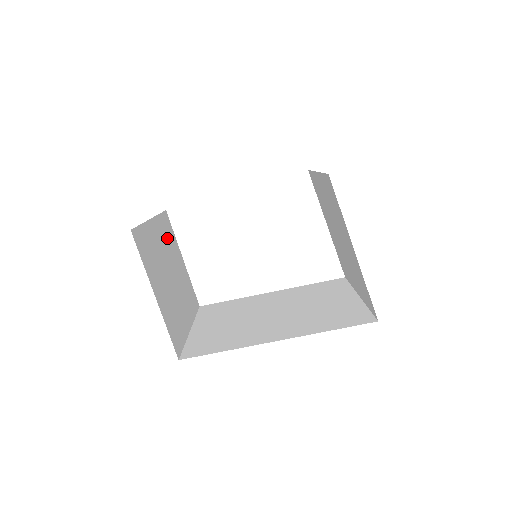
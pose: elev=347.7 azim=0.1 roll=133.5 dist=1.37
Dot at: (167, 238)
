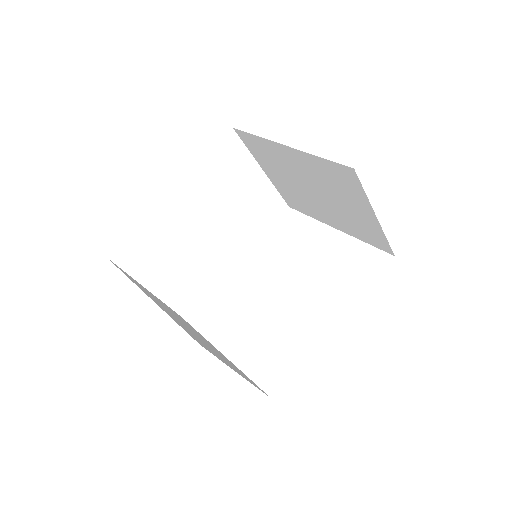
Dot at: occluded
